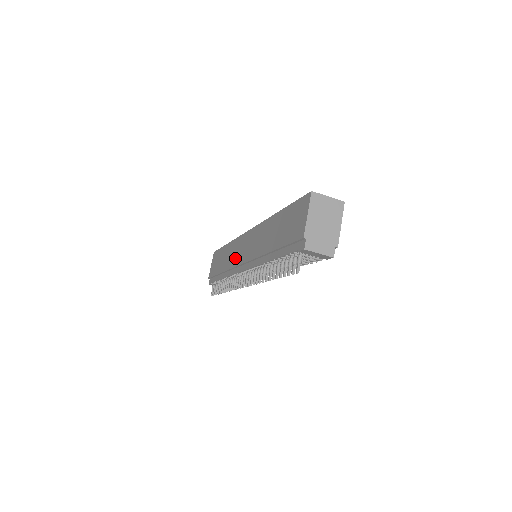
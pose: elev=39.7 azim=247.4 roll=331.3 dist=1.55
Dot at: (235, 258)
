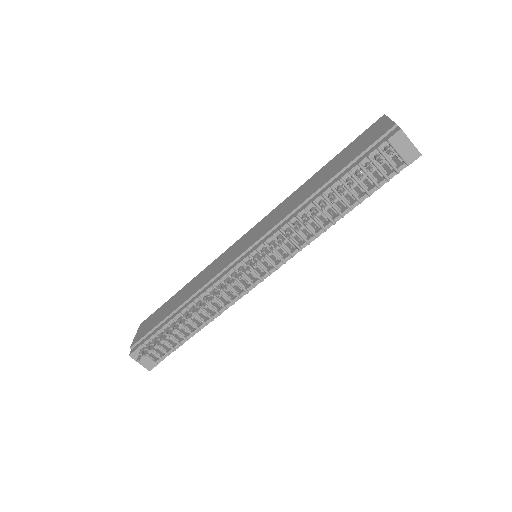
Dot at: (219, 266)
